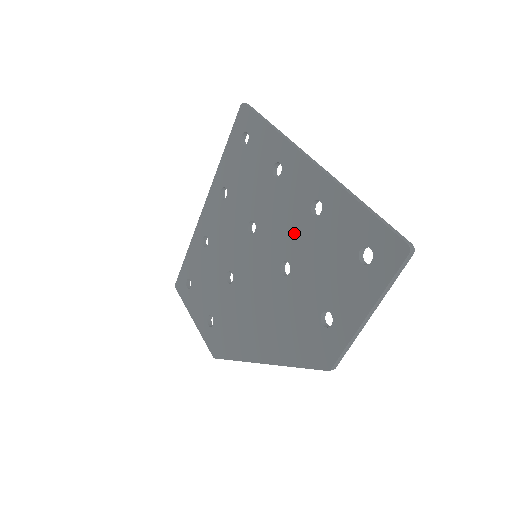
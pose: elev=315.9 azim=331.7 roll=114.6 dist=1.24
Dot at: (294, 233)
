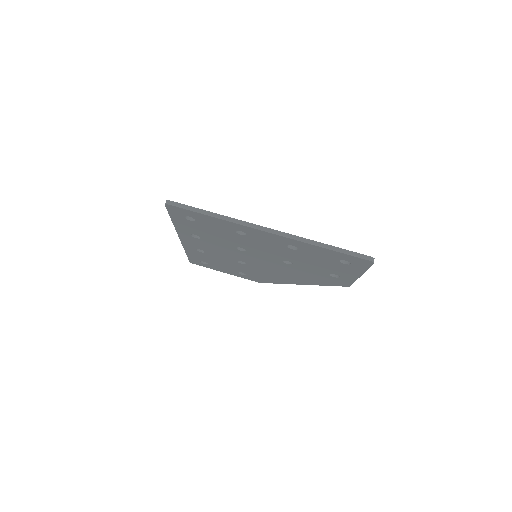
Dot at: (283, 254)
